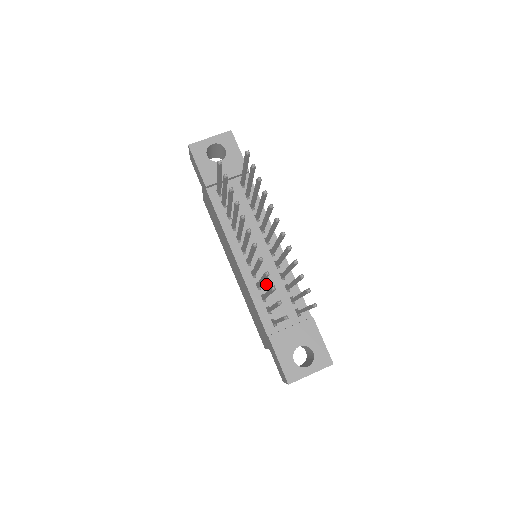
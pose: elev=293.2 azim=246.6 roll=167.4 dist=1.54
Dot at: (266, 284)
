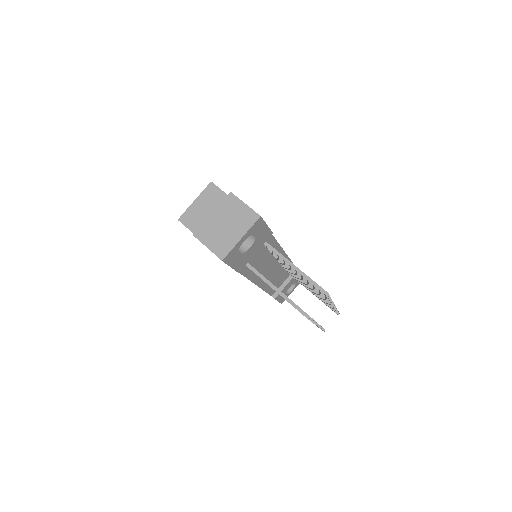
Dot at: (274, 278)
